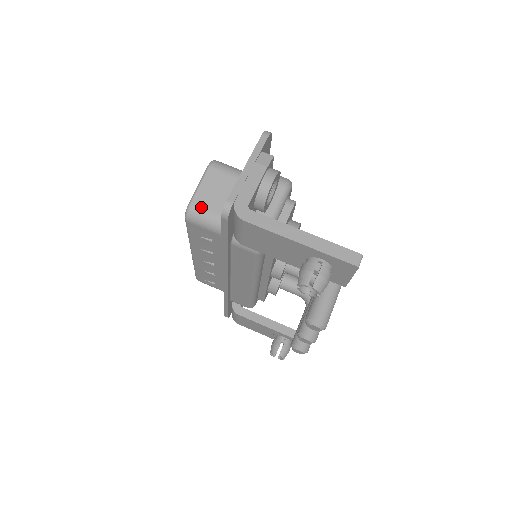
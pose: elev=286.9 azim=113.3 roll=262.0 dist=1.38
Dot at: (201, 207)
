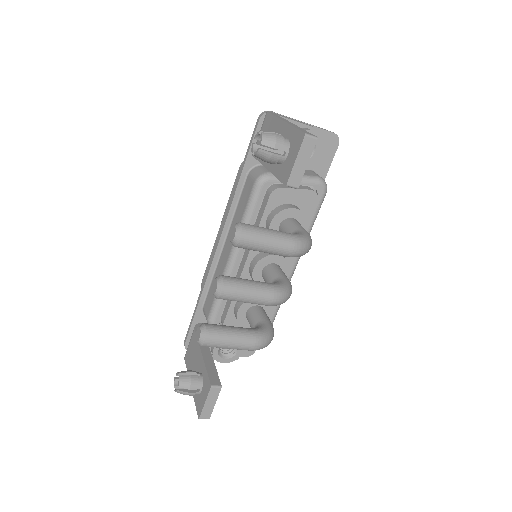
Dot at: occluded
